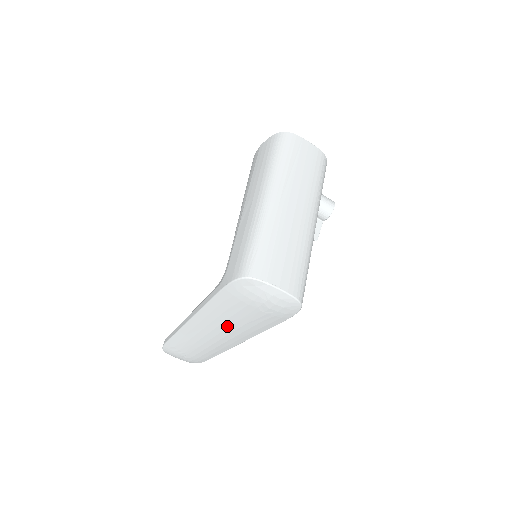
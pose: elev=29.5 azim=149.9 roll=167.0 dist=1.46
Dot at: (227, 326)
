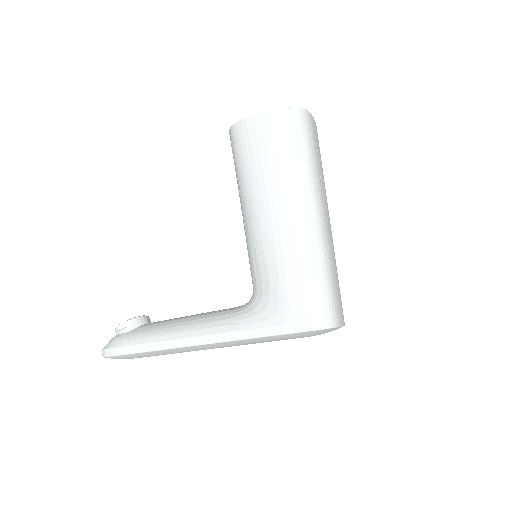
Dot at: occluded
